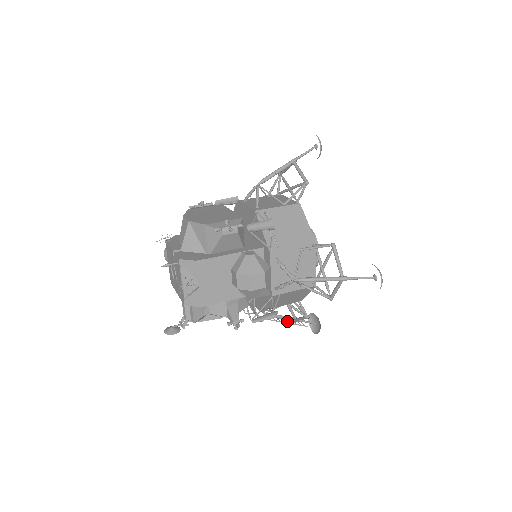
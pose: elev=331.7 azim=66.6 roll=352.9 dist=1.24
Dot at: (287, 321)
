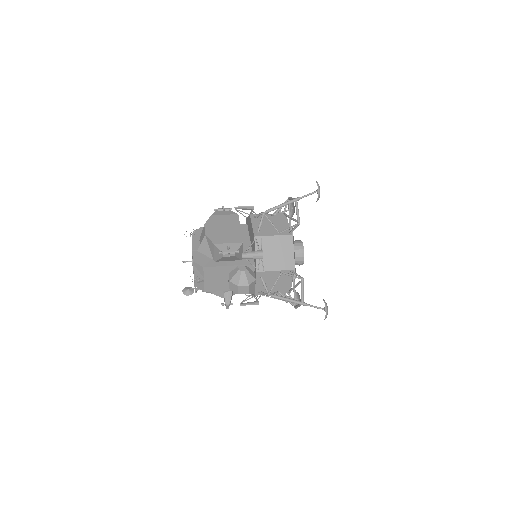
Dot at: occluded
